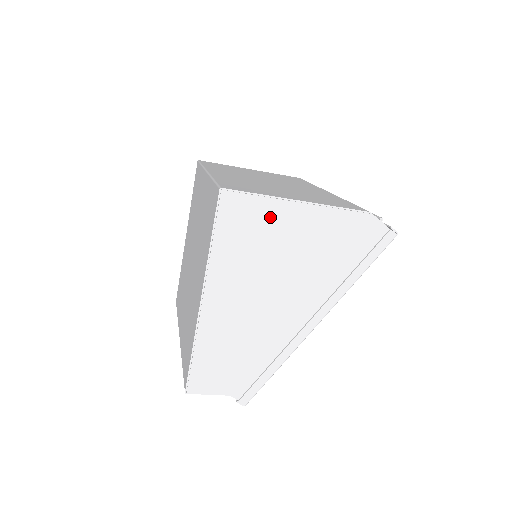
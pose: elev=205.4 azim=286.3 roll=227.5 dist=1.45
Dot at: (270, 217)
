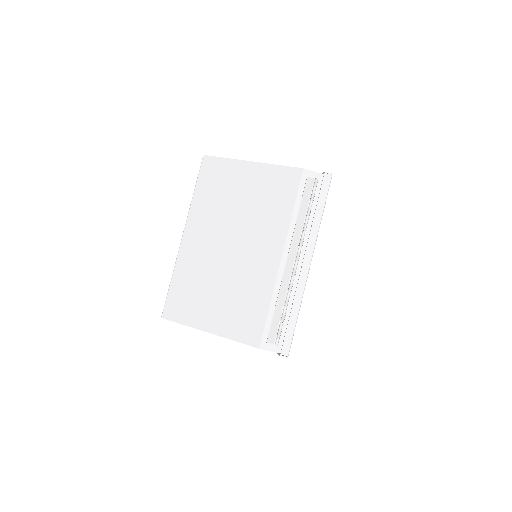
Dot at: occluded
